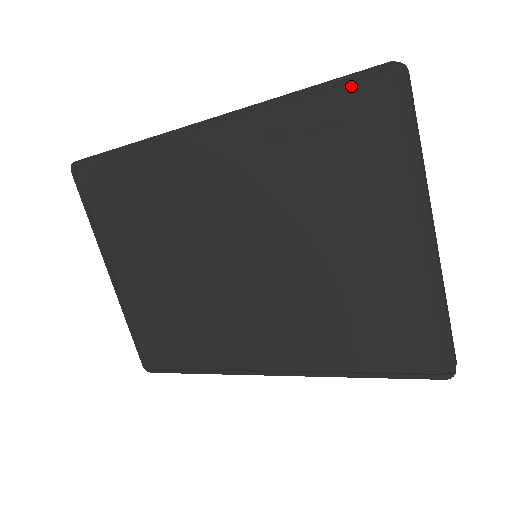
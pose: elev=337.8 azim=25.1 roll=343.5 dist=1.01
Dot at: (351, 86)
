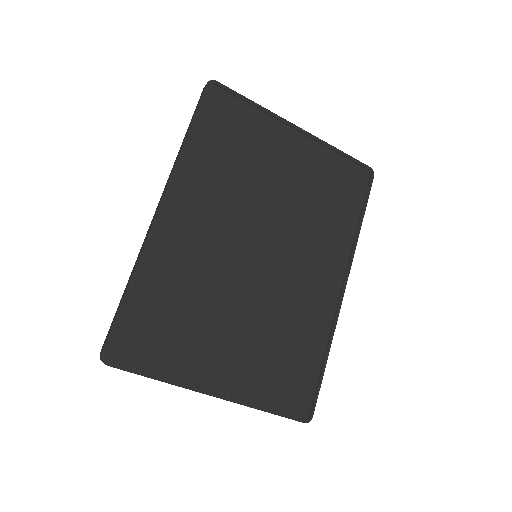
Dot at: (205, 108)
